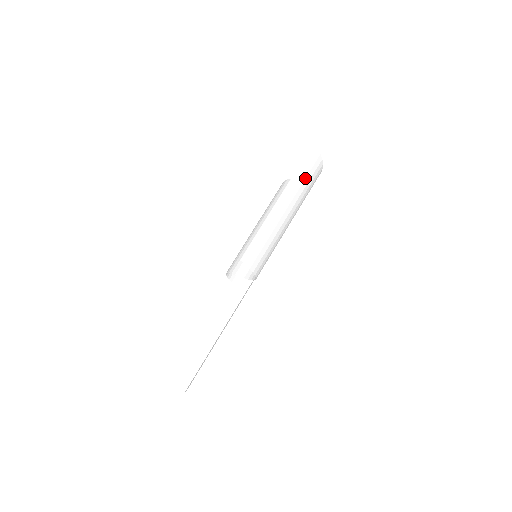
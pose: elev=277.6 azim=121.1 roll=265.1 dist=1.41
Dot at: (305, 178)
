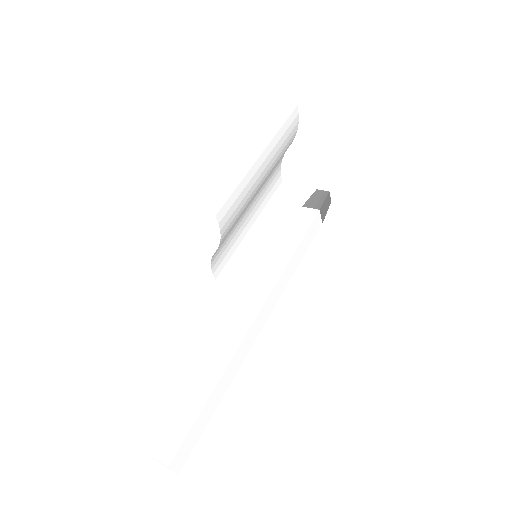
Dot at: (262, 91)
